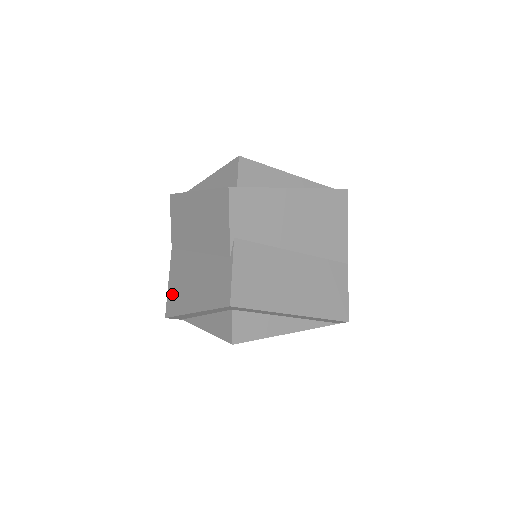
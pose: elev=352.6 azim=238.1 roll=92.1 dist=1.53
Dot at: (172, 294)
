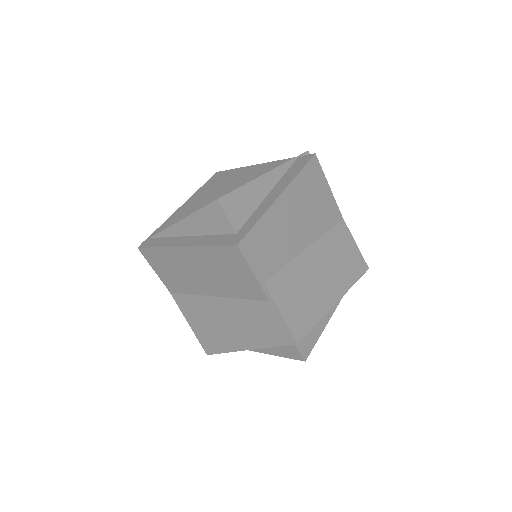
Dot at: (203, 335)
